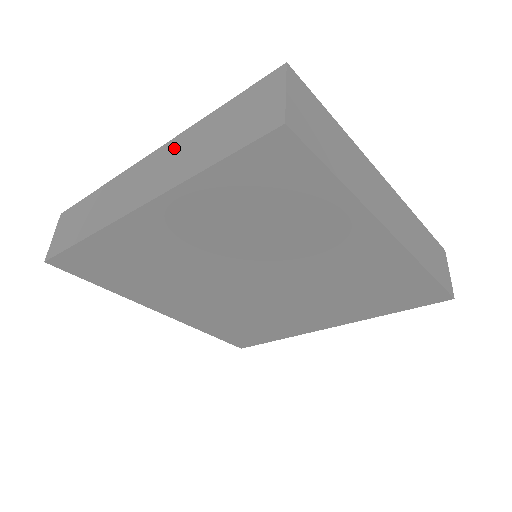
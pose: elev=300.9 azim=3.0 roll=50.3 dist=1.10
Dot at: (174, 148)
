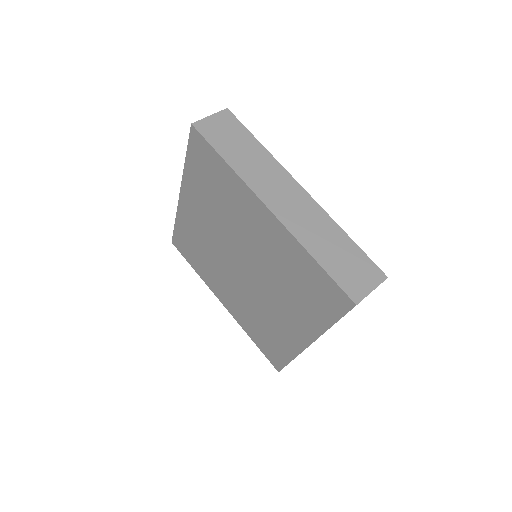
Dot at: occluded
